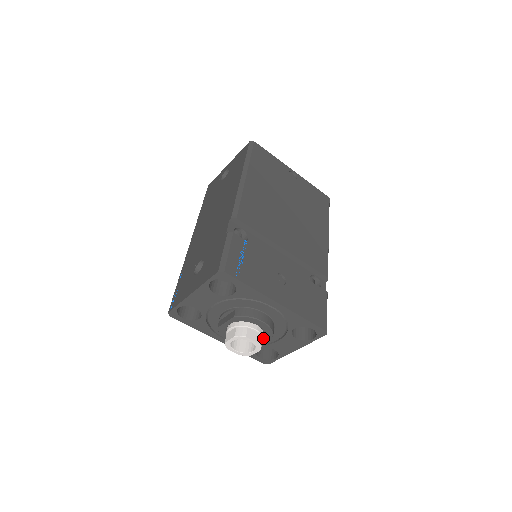
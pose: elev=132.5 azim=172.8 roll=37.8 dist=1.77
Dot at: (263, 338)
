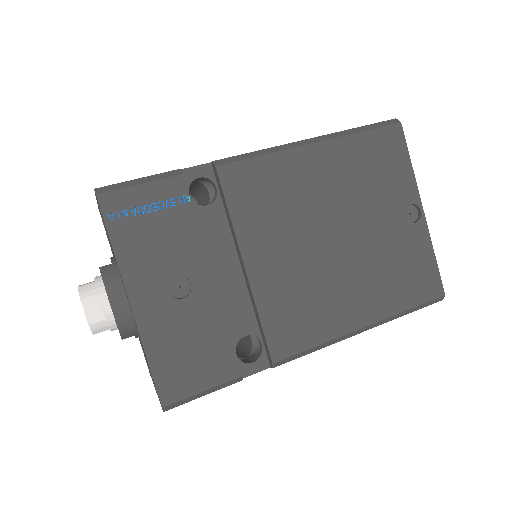
Dot at: occluded
